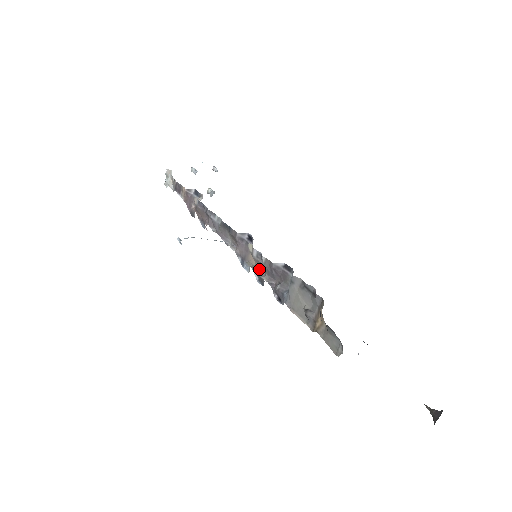
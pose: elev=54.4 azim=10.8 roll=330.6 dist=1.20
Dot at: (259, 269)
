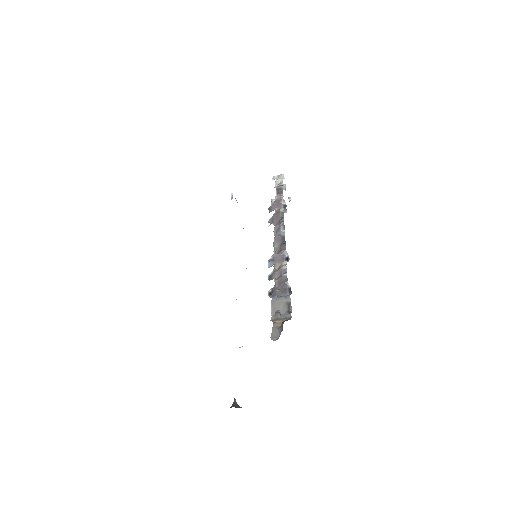
Dot at: (276, 274)
